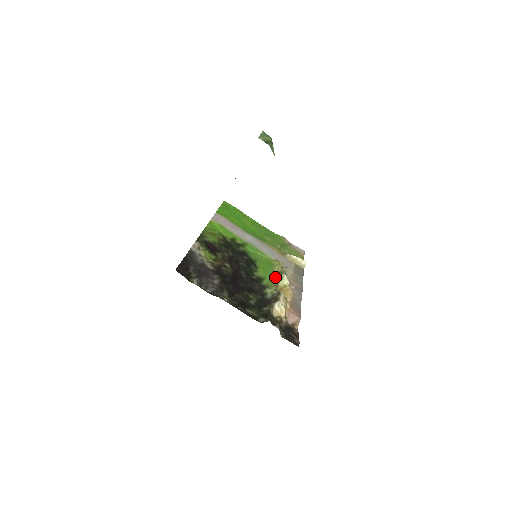
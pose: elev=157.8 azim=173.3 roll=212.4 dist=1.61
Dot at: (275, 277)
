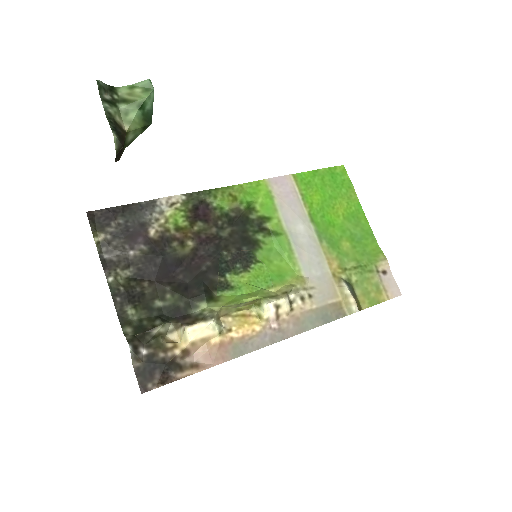
Dot at: (245, 297)
